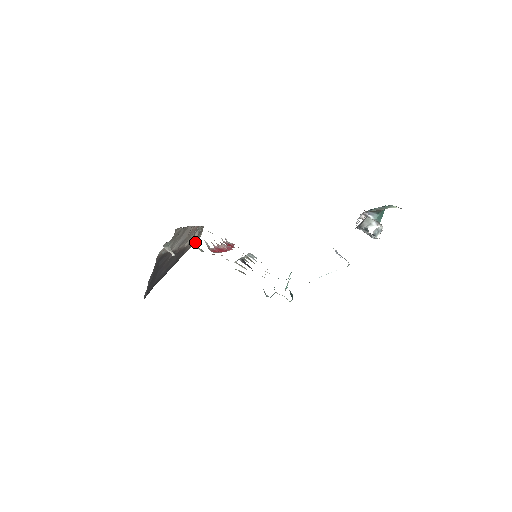
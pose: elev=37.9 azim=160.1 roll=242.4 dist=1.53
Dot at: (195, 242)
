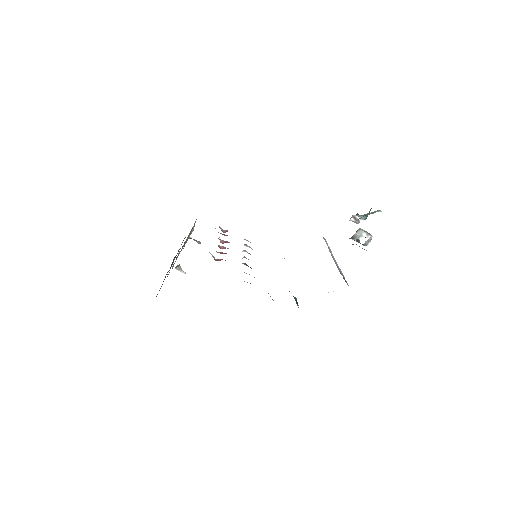
Dot at: occluded
